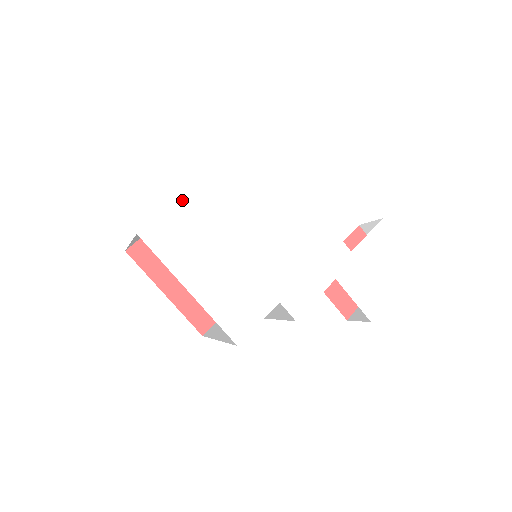
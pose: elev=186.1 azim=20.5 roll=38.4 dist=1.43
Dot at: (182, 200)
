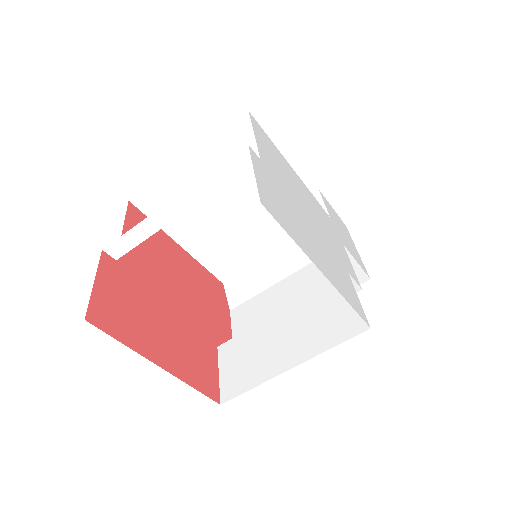
Dot at: (253, 160)
